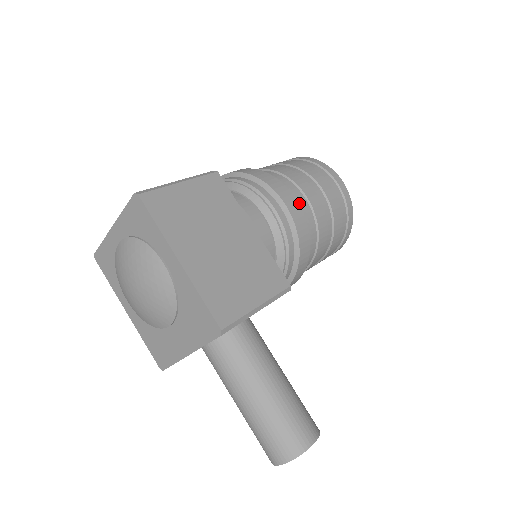
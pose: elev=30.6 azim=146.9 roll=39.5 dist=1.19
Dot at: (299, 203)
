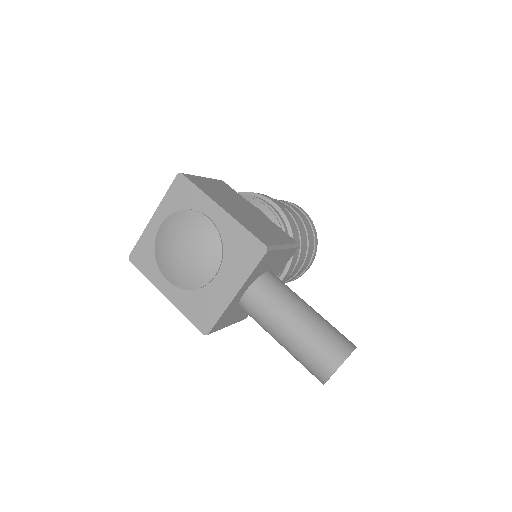
Dot at: occluded
